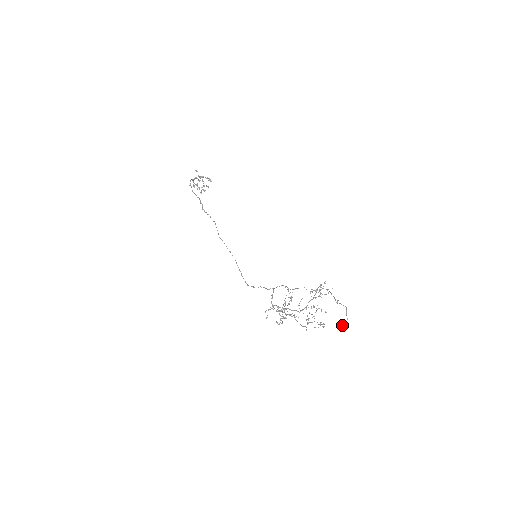
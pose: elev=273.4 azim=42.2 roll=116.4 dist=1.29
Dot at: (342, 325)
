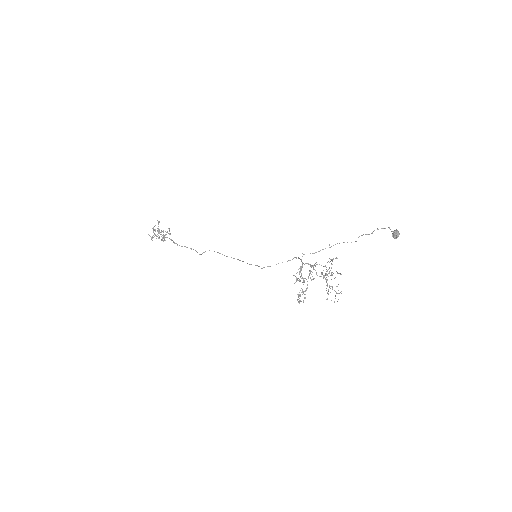
Dot at: (396, 231)
